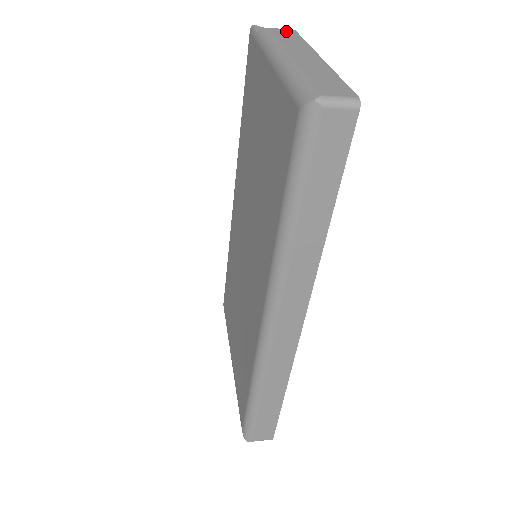
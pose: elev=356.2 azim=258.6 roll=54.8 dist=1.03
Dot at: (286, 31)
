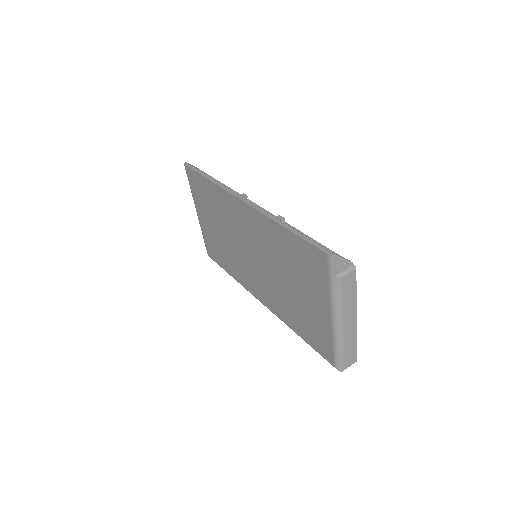
Dot at: (350, 278)
